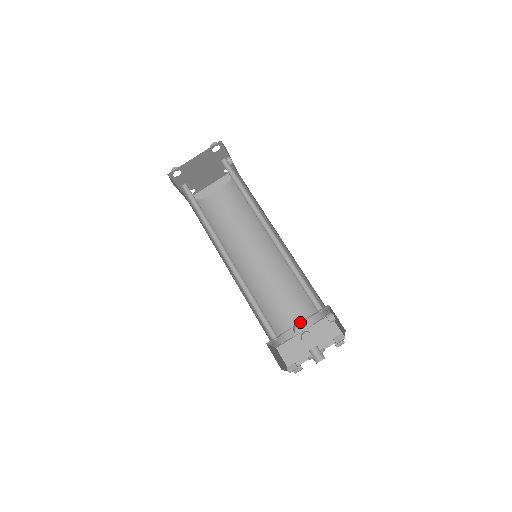
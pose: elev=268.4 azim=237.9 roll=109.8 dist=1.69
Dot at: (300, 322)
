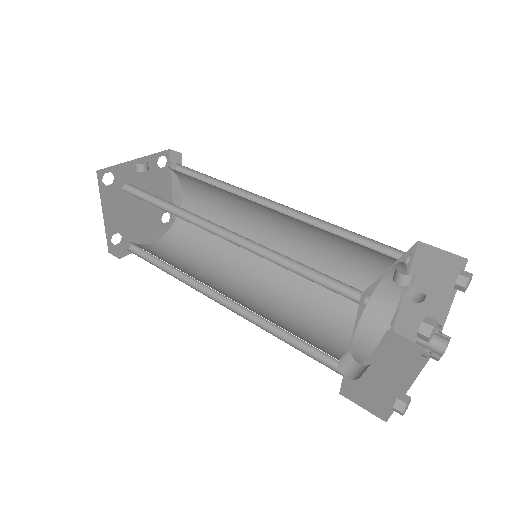
Dot at: occluded
